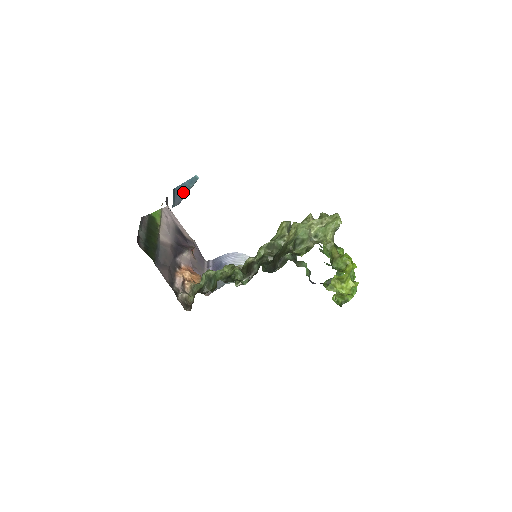
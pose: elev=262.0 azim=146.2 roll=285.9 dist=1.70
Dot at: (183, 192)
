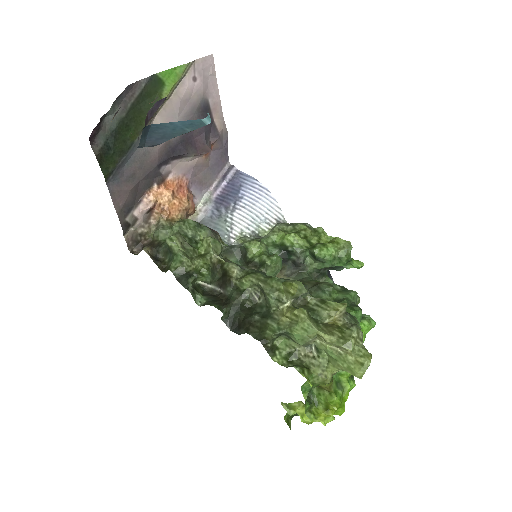
Dot at: (167, 134)
